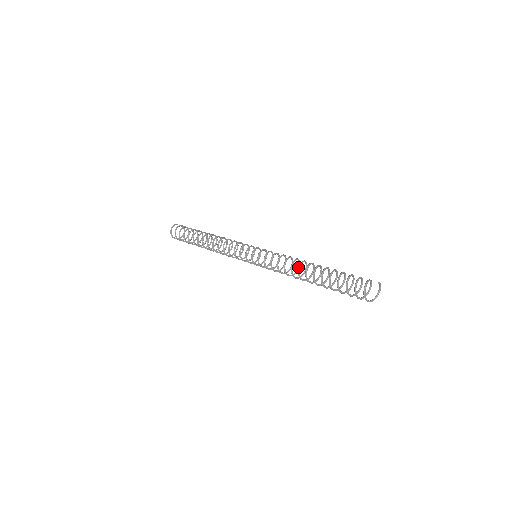
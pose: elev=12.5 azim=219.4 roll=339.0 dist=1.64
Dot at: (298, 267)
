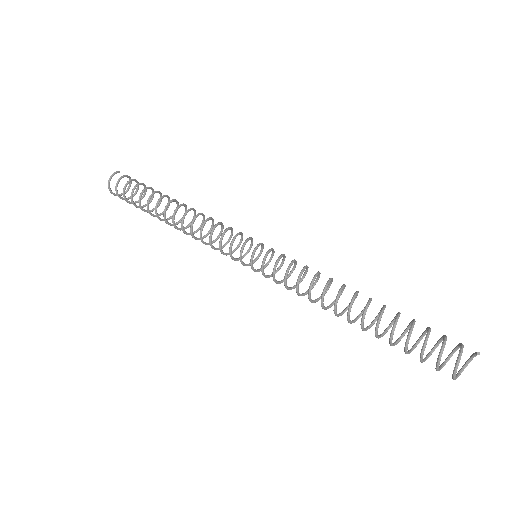
Dot at: (336, 298)
